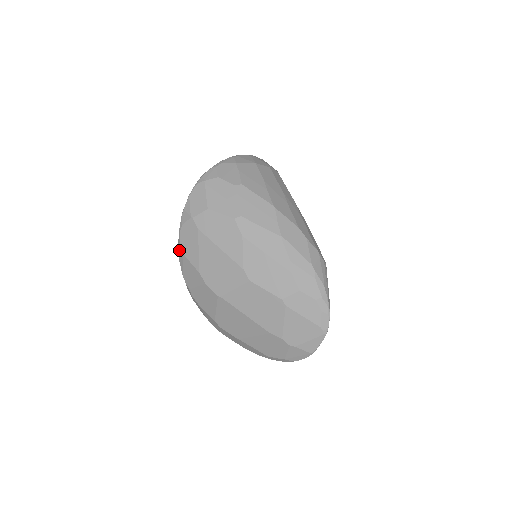
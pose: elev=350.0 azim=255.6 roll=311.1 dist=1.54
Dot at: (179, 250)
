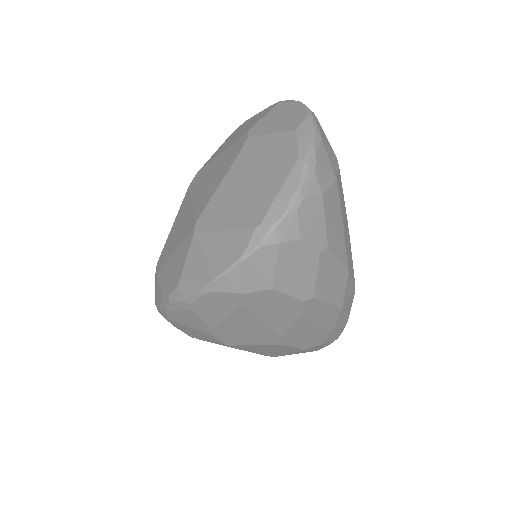
Dot at: (183, 303)
